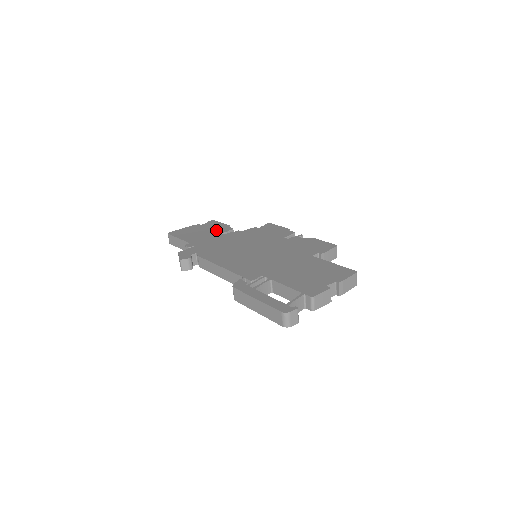
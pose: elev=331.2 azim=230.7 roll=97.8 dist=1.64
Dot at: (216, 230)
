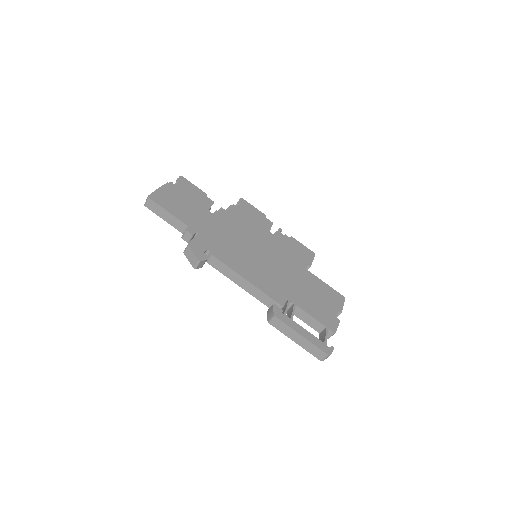
Dot at: (199, 202)
